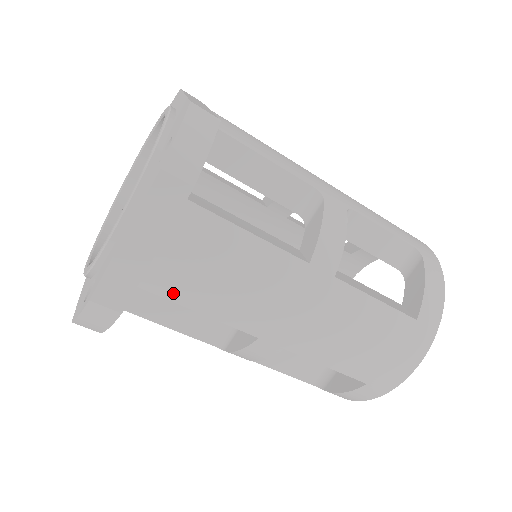
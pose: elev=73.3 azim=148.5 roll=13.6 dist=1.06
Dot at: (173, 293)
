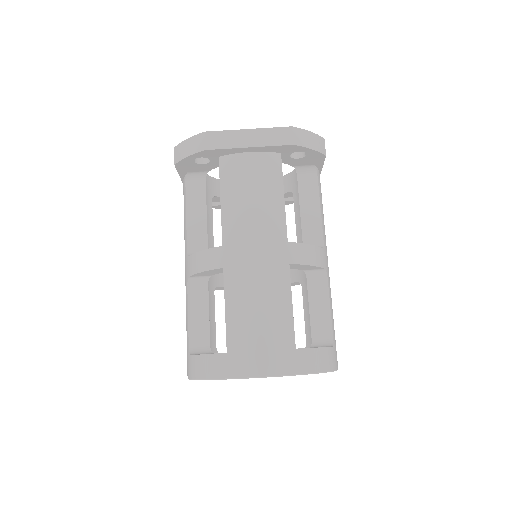
Dot at: (226, 178)
